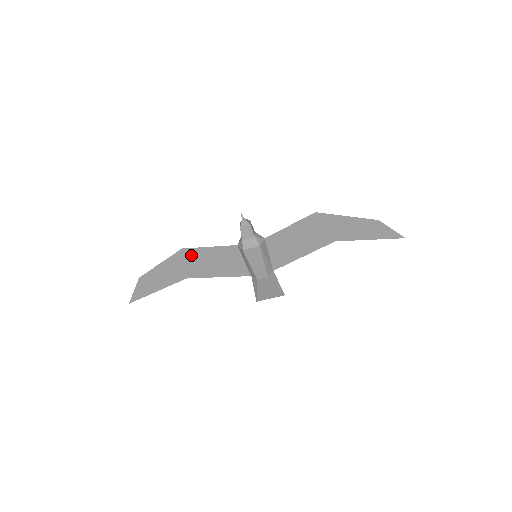
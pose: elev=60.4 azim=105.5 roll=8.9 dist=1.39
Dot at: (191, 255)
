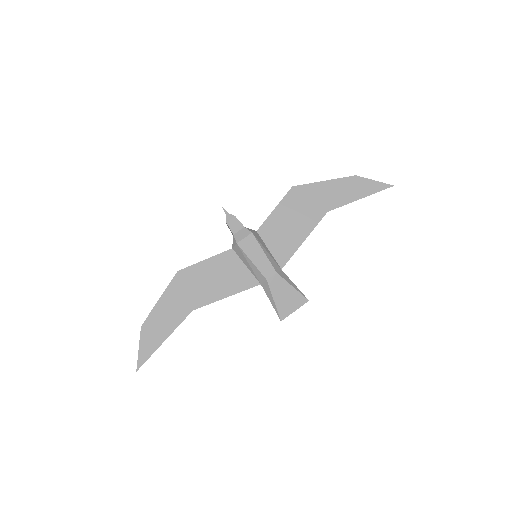
Dot at: (189, 277)
